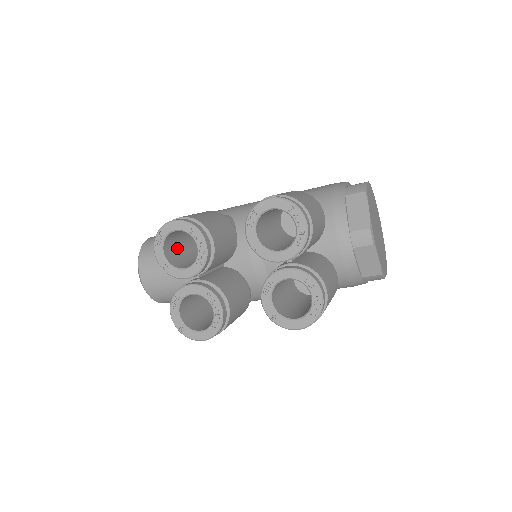
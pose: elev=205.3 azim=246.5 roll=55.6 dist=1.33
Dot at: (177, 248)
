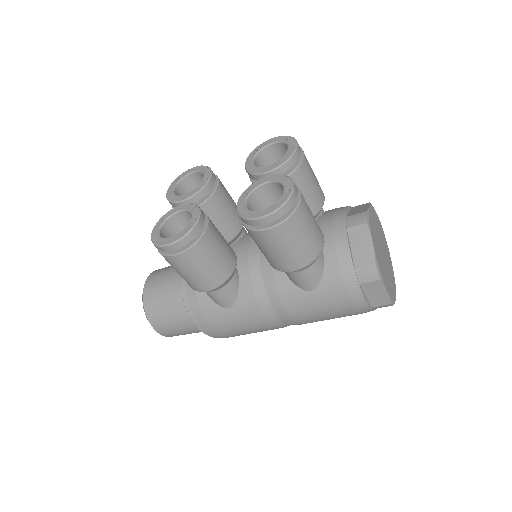
Dot at: occluded
